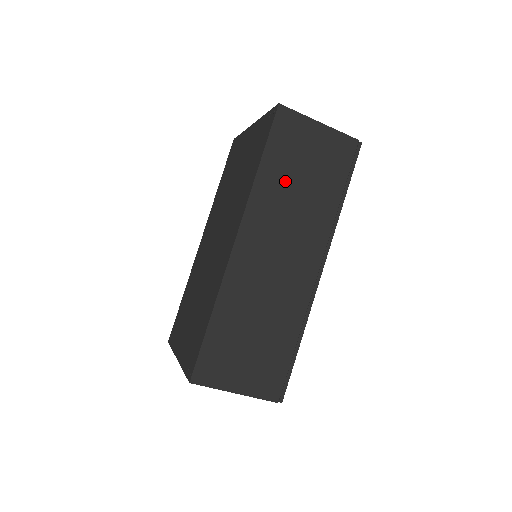
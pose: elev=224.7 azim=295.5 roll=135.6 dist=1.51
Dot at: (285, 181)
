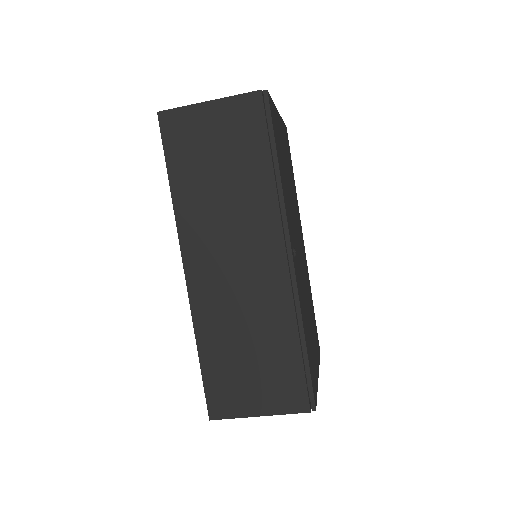
Dot at: (203, 184)
